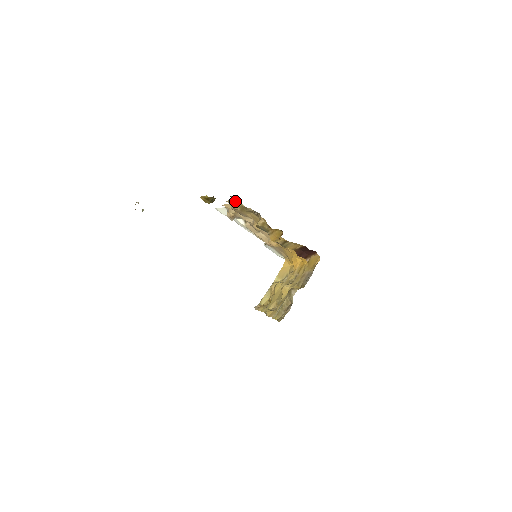
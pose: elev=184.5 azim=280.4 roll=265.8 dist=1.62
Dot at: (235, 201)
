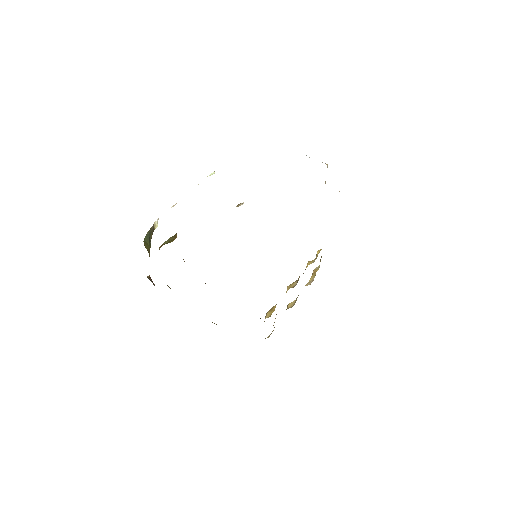
Dot at: occluded
